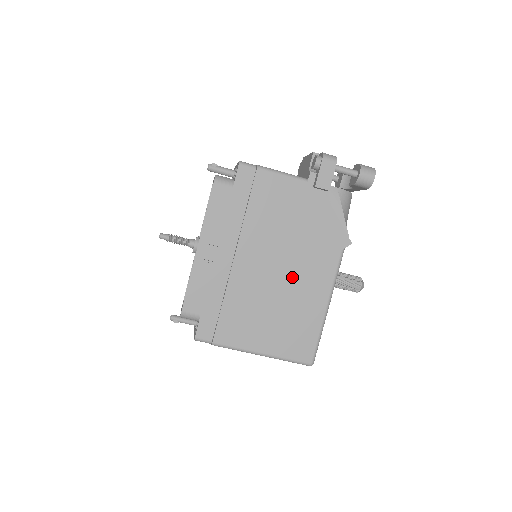
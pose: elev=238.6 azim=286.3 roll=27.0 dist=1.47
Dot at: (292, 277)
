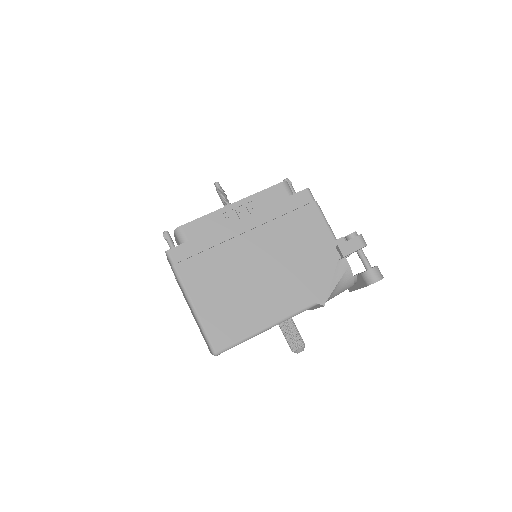
Dot at: (266, 283)
